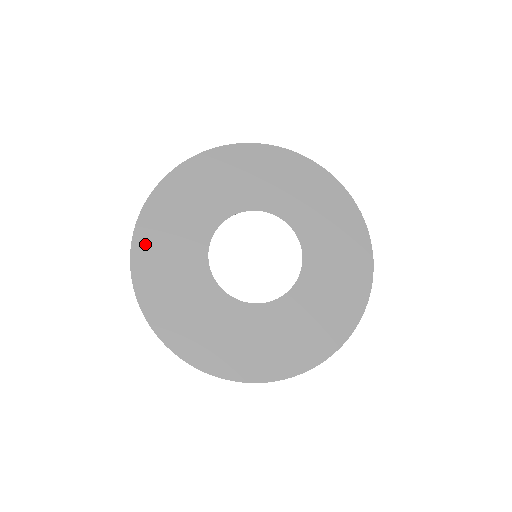
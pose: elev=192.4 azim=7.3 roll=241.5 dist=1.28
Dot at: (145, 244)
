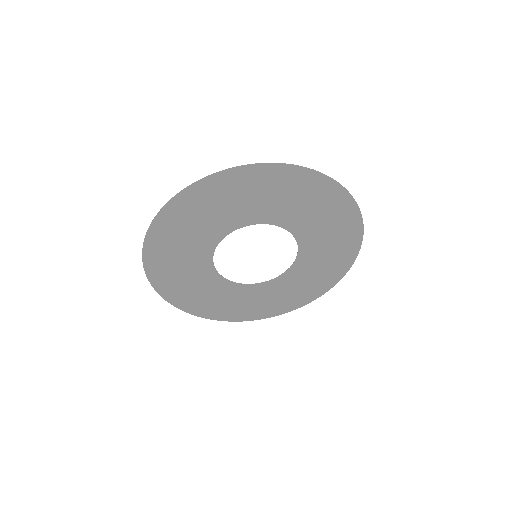
Dot at: (156, 246)
